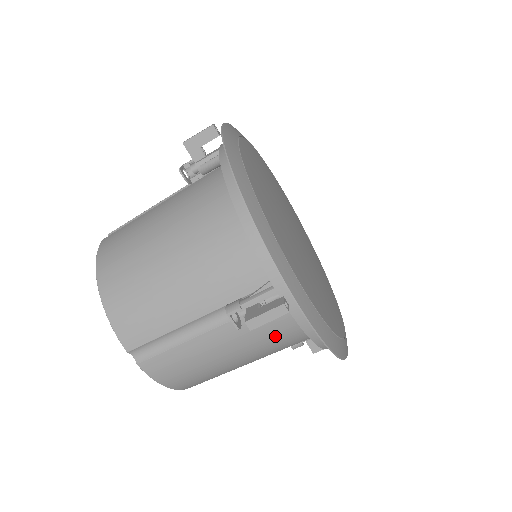
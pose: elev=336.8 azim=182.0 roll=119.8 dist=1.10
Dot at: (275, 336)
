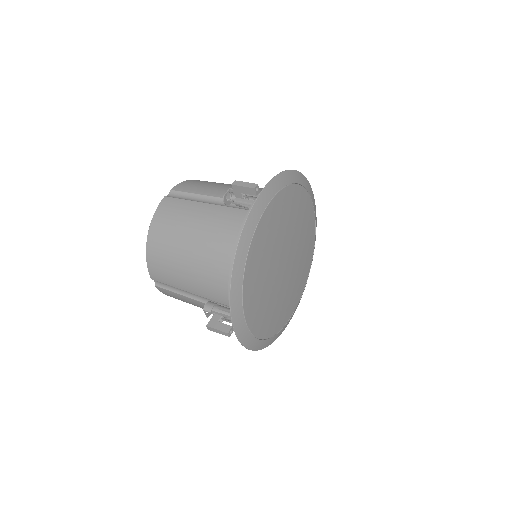
Dot at: occluded
